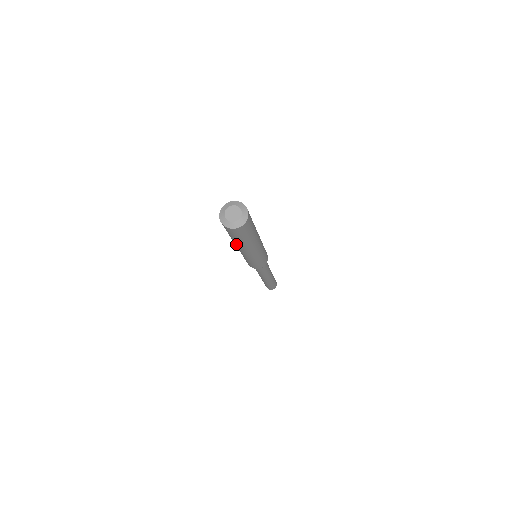
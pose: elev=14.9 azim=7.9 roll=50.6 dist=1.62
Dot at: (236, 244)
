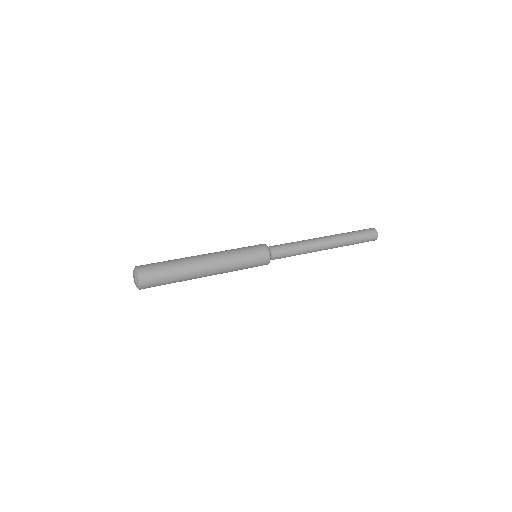
Dot at: occluded
